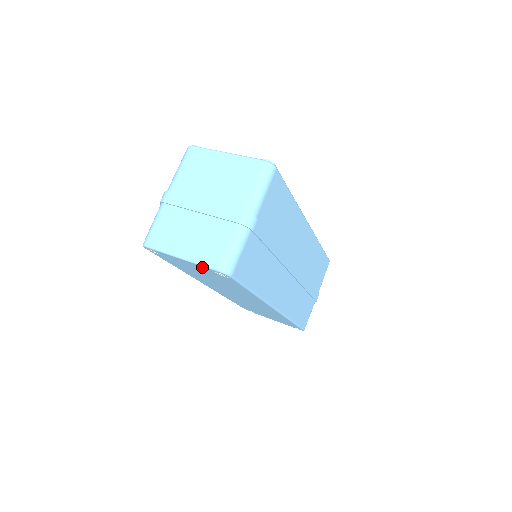
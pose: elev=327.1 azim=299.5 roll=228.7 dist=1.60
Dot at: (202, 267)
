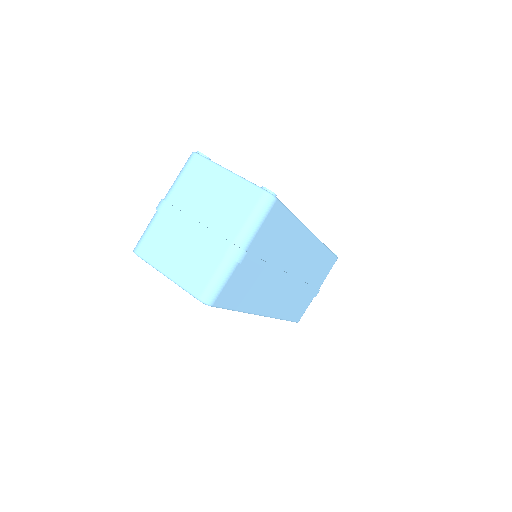
Dot at: occluded
